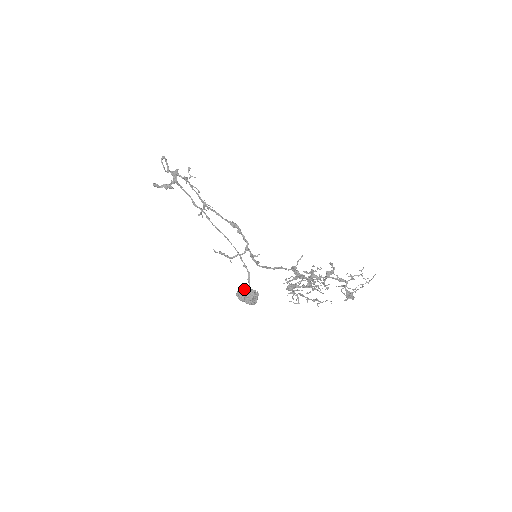
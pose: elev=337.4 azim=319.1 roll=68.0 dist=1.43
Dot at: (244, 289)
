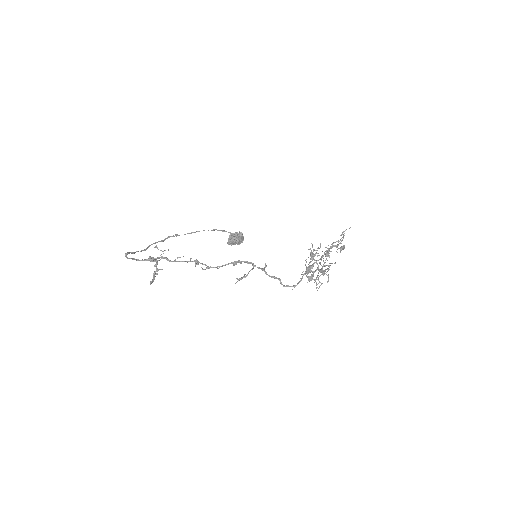
Dot at: (232, 240)
